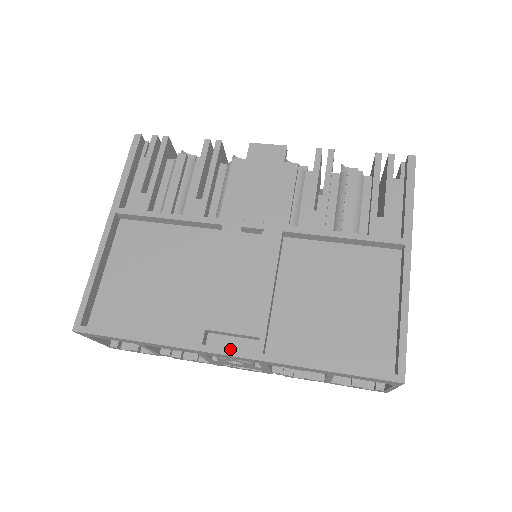
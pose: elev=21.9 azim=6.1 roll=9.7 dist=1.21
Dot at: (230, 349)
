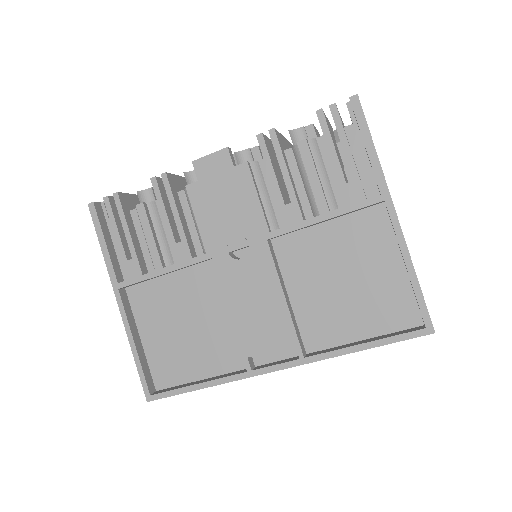
Dot at: (276, 365)
